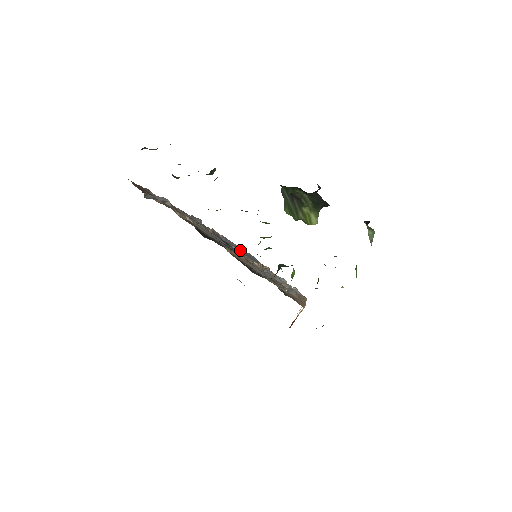
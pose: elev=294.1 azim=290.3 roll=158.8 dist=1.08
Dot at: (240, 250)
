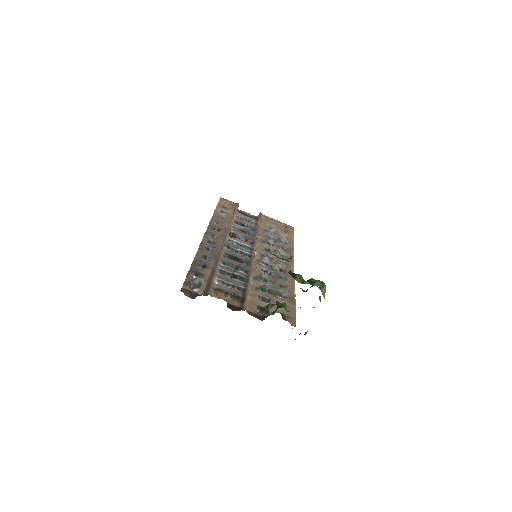
Dot at: (246, 265)
